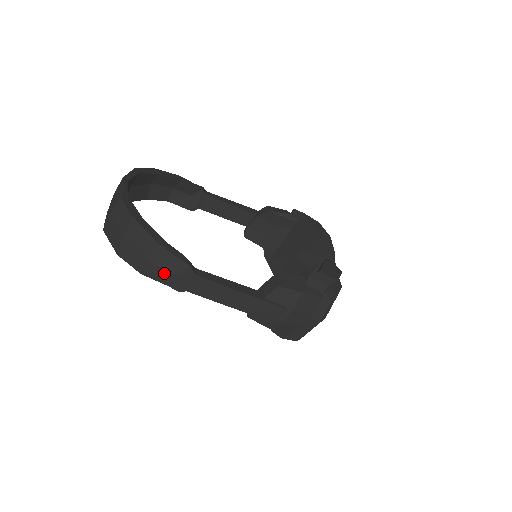
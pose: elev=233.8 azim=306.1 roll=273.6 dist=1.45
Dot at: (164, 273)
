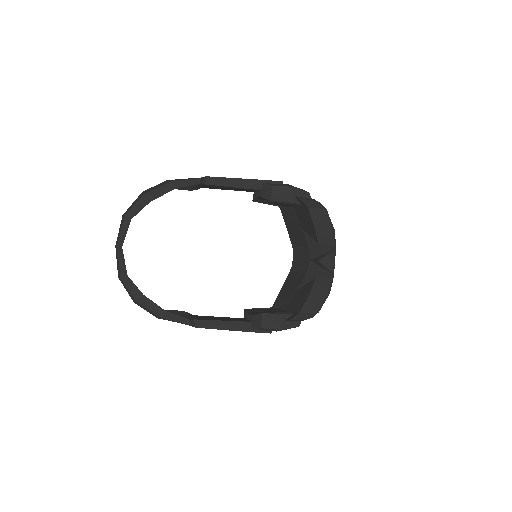
Dot at: occluded
